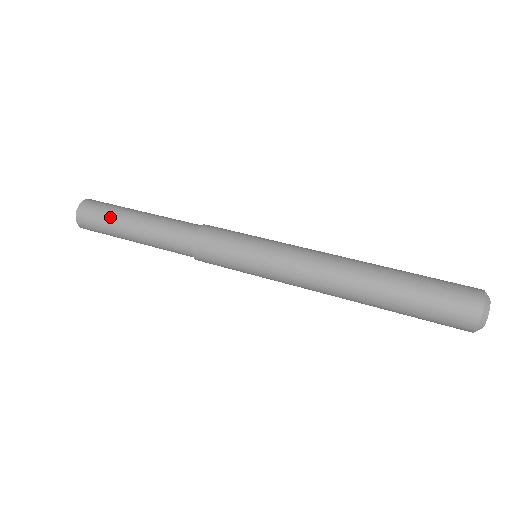
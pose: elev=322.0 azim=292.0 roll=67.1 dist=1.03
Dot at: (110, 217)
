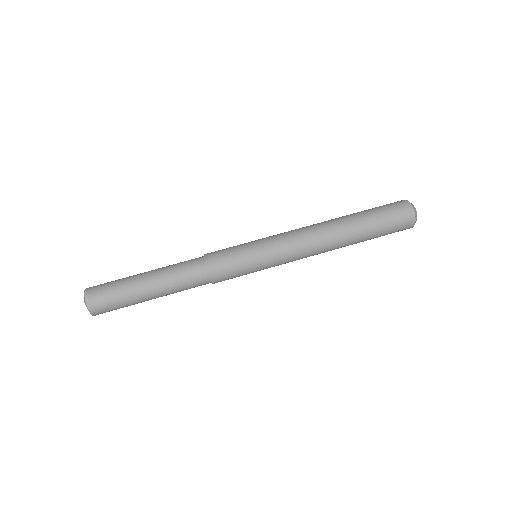
Dot at: (124, 294)
